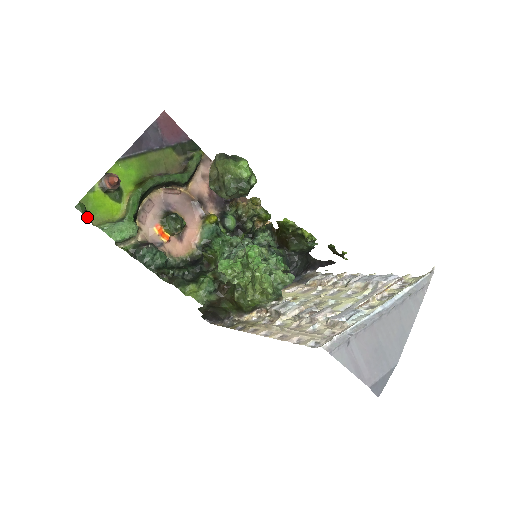
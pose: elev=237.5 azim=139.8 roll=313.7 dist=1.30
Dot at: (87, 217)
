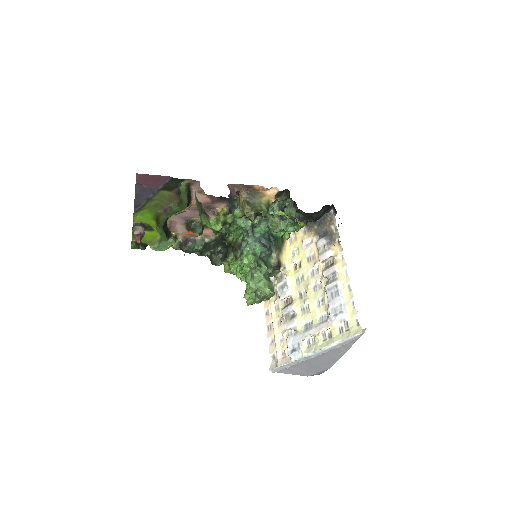
Dot at: (141, 249)
